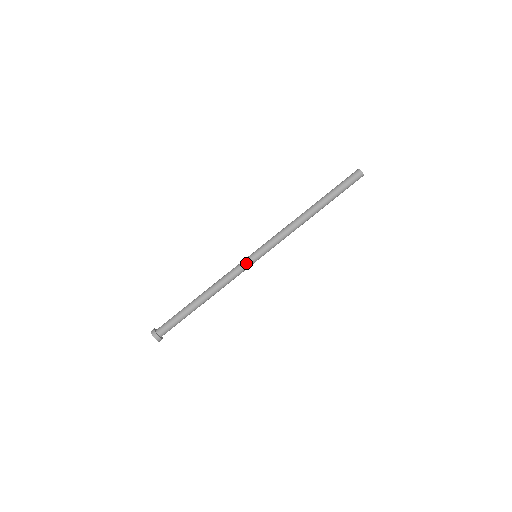
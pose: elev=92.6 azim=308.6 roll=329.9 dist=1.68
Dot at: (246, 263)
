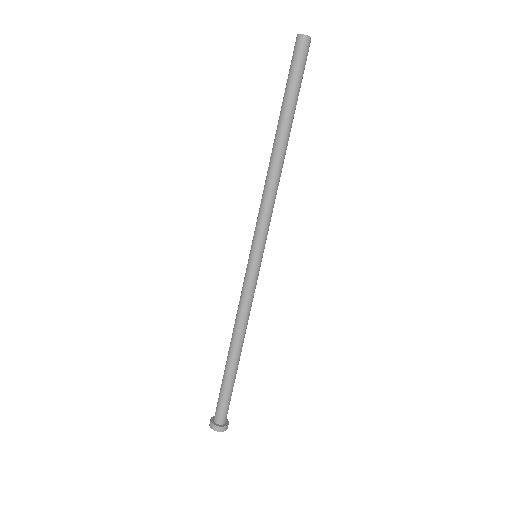
Dot at: (251, 275)
